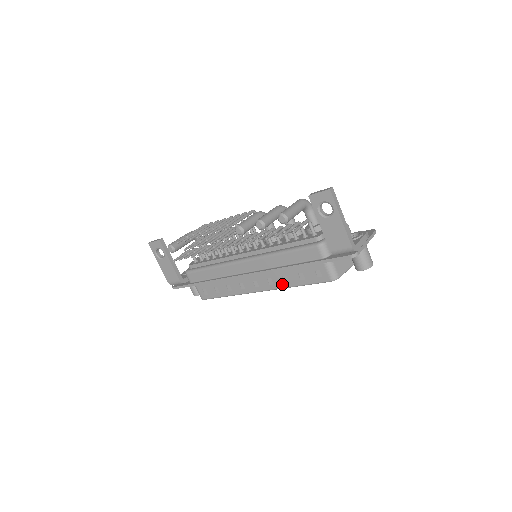
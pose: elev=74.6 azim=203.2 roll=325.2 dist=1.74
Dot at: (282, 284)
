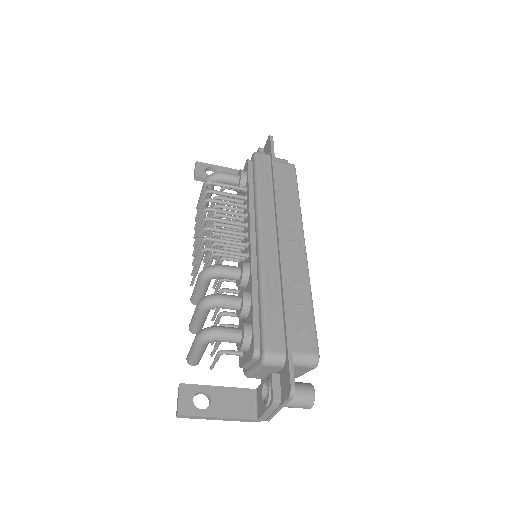
Dot at: occluded
